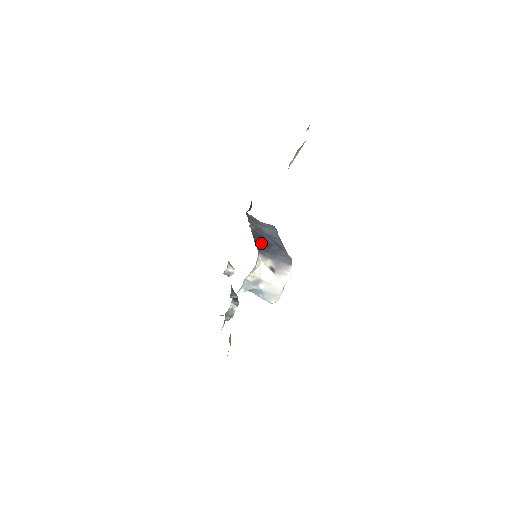
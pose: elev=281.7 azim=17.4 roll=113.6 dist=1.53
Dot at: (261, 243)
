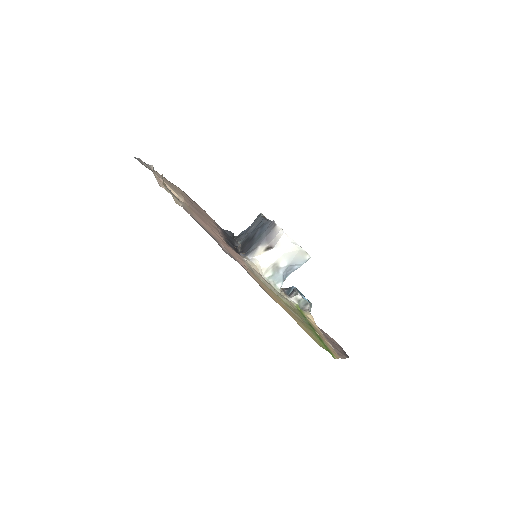
Dot at: (246, 246)
